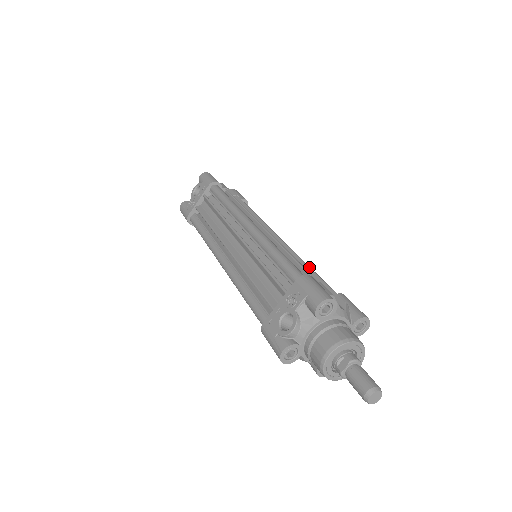
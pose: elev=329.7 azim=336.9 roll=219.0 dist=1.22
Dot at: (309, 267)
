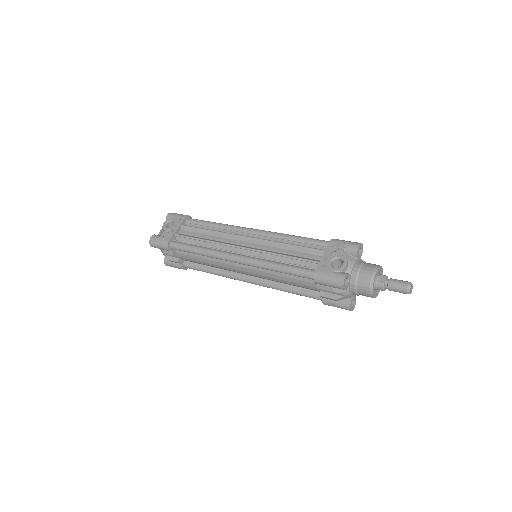
Dot at: occluded
